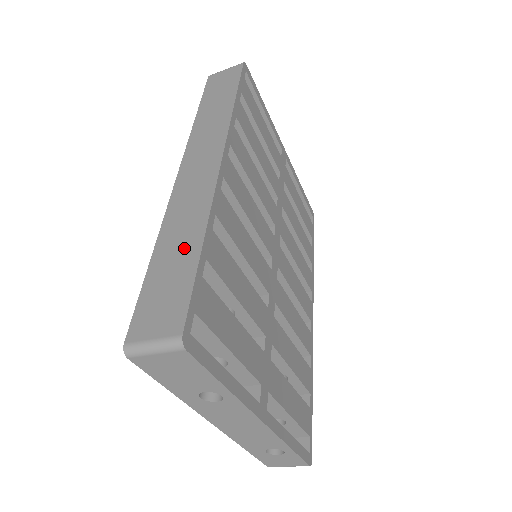
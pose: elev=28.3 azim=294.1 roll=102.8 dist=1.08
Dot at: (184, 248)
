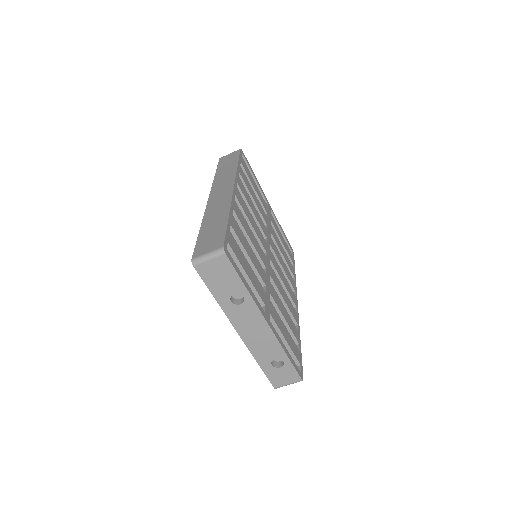
Dot at: (218, 221)
